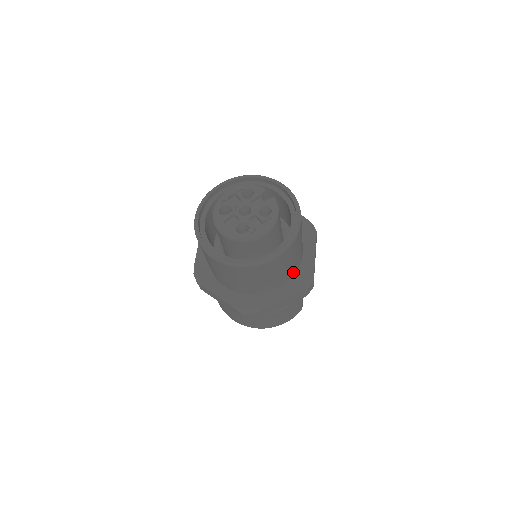
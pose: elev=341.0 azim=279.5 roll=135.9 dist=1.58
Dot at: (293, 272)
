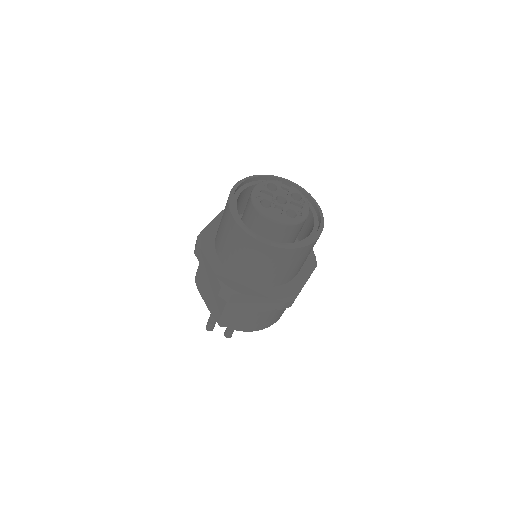
Dot at: occluded
